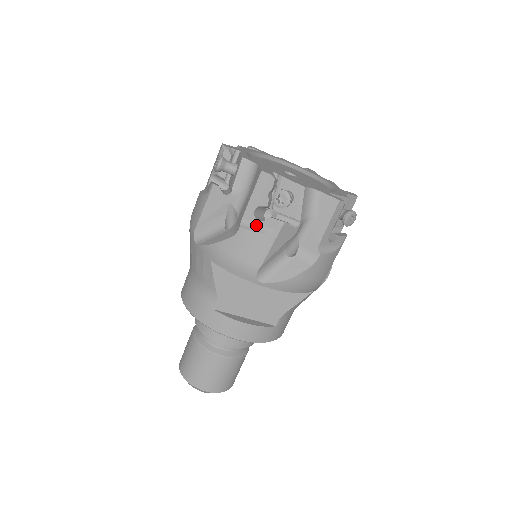
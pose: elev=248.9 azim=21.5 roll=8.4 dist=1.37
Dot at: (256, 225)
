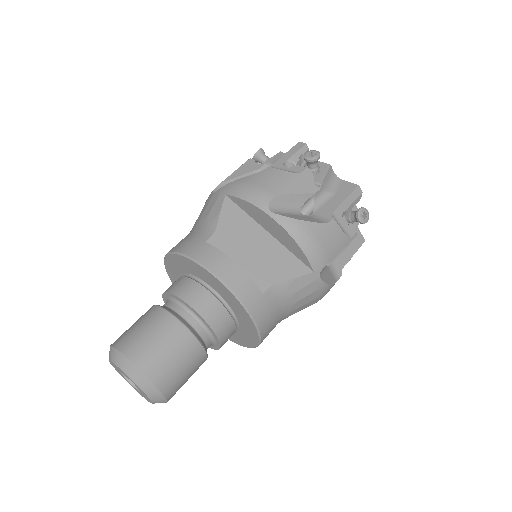
Dot at: (283, 169)
